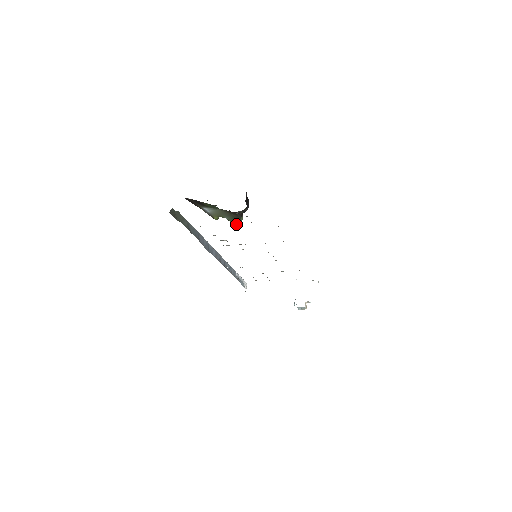
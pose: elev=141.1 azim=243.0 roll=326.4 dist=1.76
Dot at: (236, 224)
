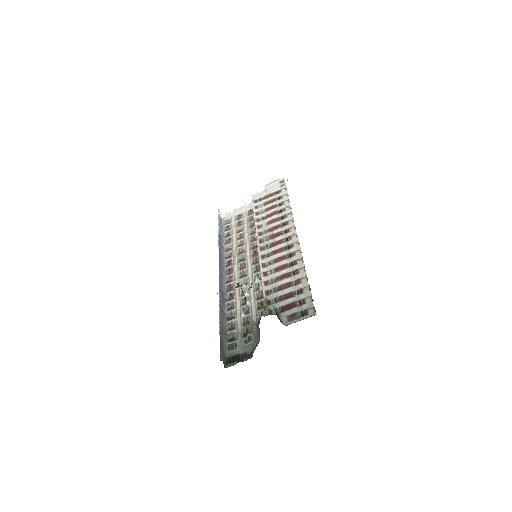
Dot at: occluded
